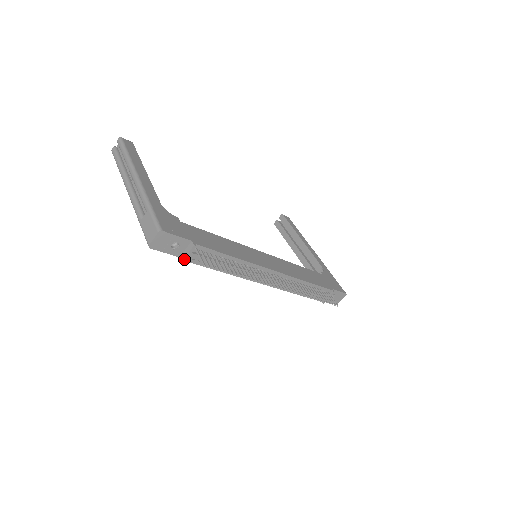
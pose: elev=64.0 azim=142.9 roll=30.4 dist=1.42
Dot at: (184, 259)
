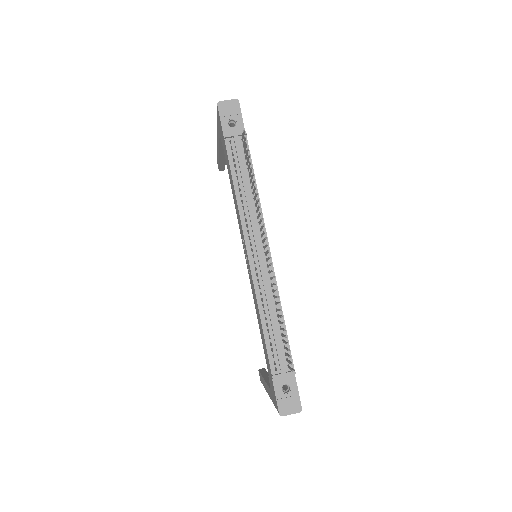
Dot at: (228, 135)
